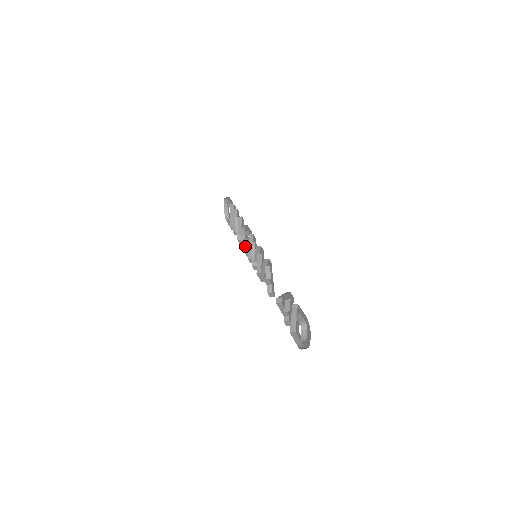
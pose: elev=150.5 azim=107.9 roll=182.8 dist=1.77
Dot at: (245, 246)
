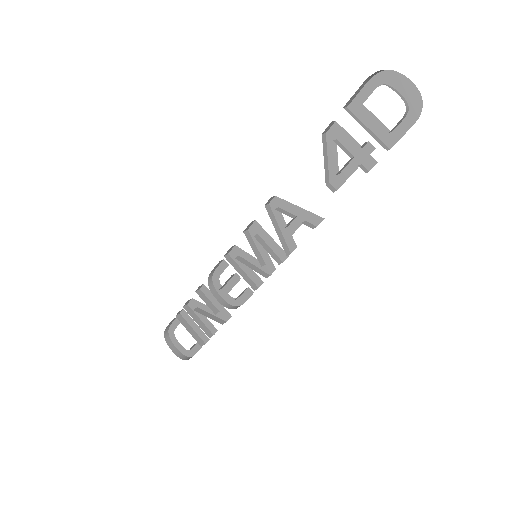
Dot at: (236, 307)
